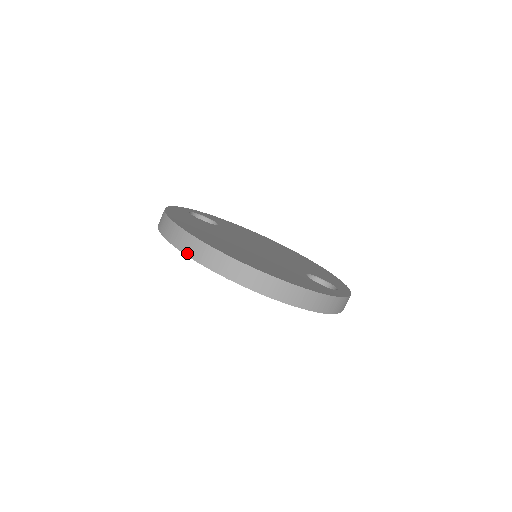
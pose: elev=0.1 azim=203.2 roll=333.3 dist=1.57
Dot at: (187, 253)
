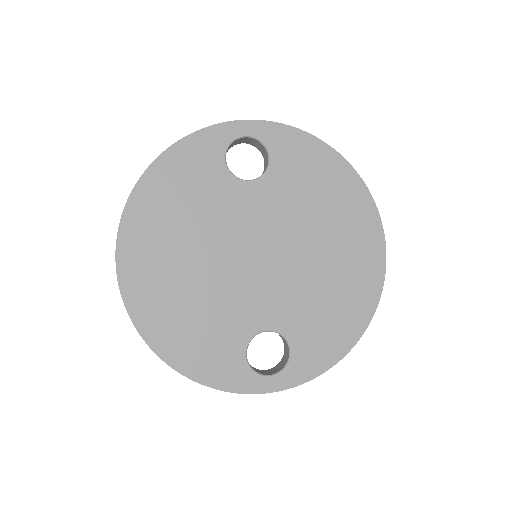
Dot at: occluded
